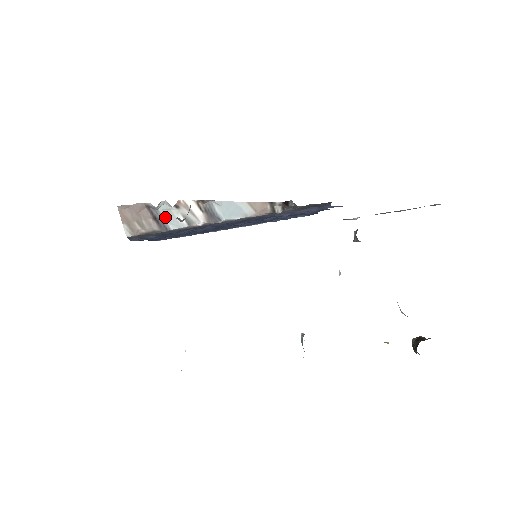
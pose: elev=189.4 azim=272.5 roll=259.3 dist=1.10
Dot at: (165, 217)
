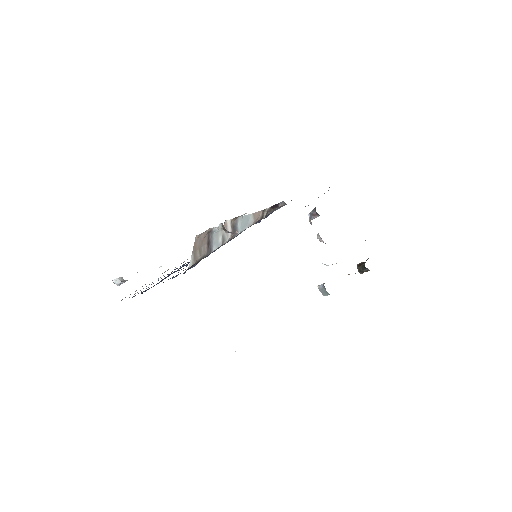
Dot at: (214, 240)
